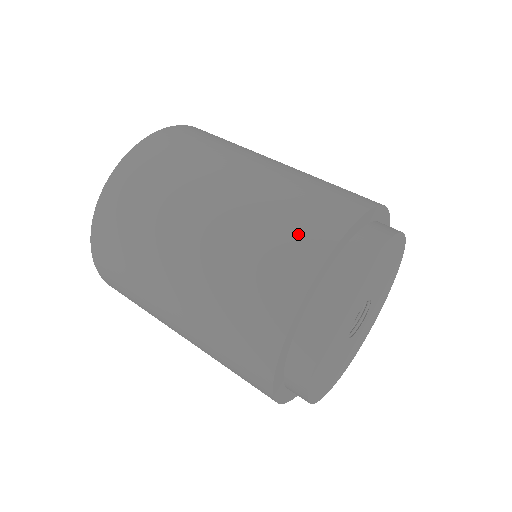
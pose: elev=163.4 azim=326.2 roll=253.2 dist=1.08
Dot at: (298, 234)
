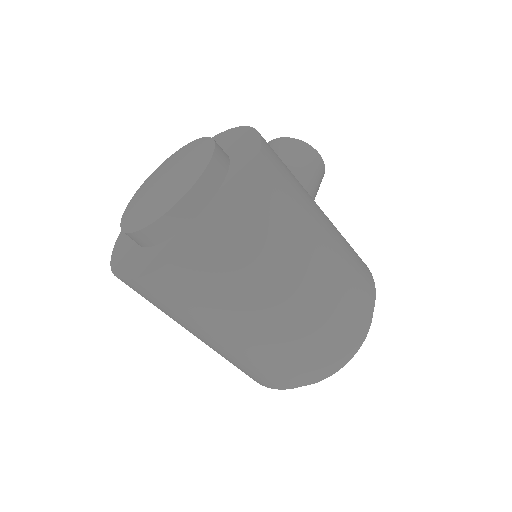
Dot at: (325, 351)
